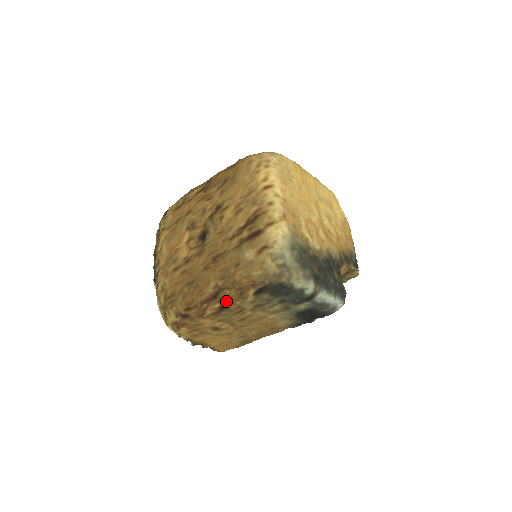
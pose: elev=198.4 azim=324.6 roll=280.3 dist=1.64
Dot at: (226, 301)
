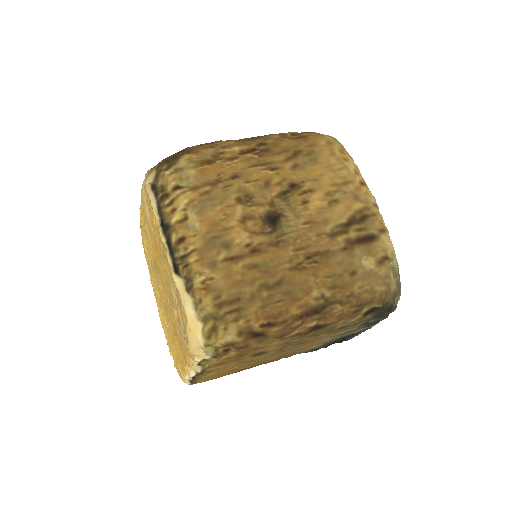
Dot at: (330, 319)
